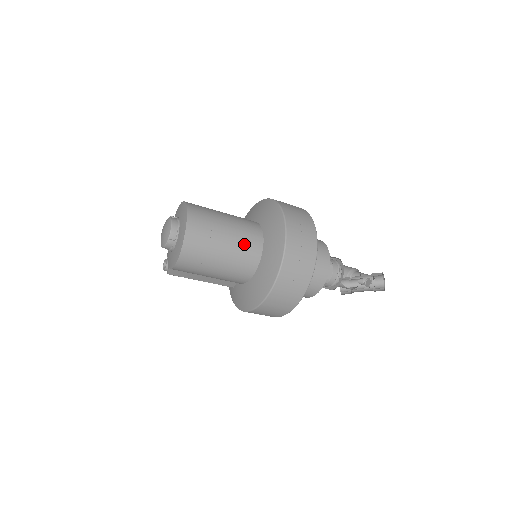
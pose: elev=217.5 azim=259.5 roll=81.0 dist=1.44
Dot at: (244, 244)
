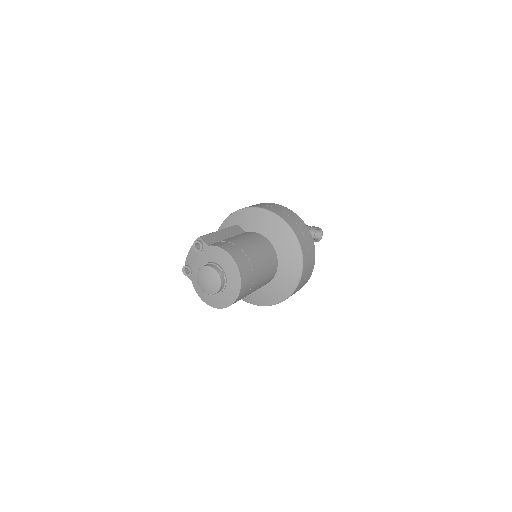
Dot at: (260, 287)
